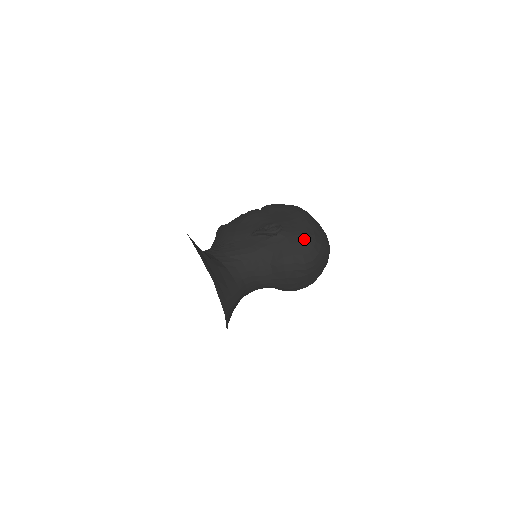
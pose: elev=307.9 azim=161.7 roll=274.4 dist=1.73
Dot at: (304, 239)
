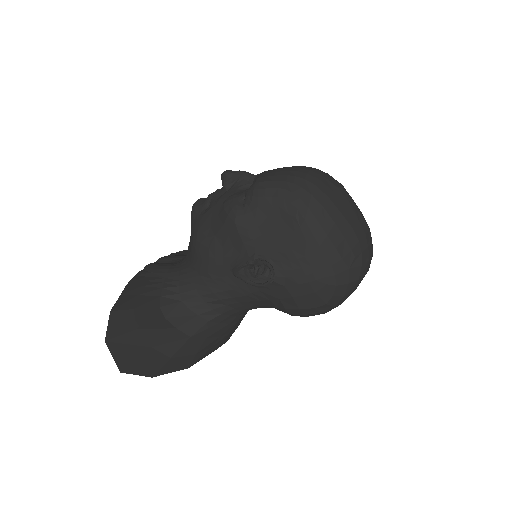
Dot at: (314, 288)
